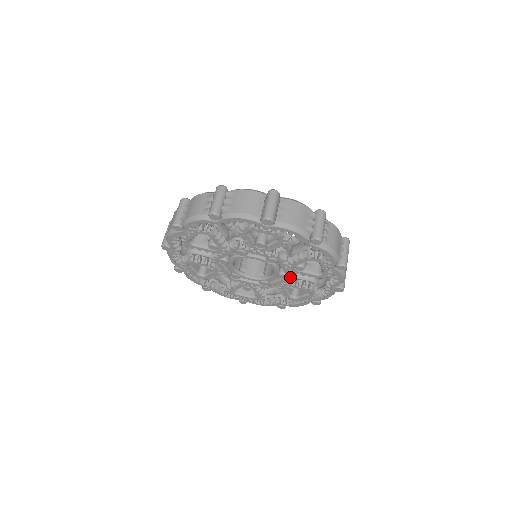
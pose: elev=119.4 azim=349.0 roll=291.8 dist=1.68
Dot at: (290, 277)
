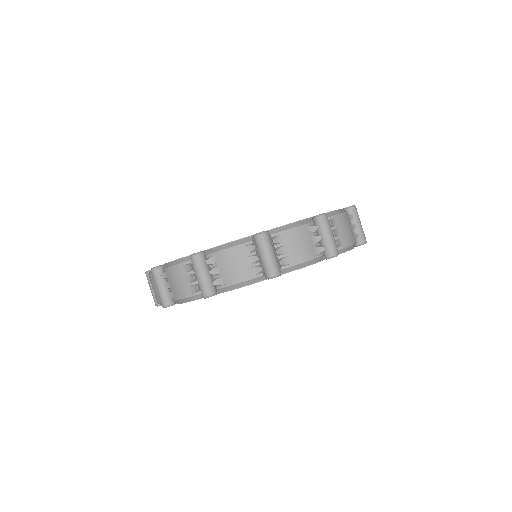
Dot at: occluded
